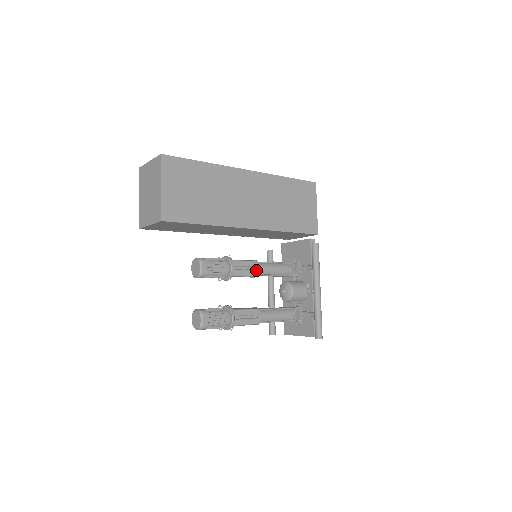
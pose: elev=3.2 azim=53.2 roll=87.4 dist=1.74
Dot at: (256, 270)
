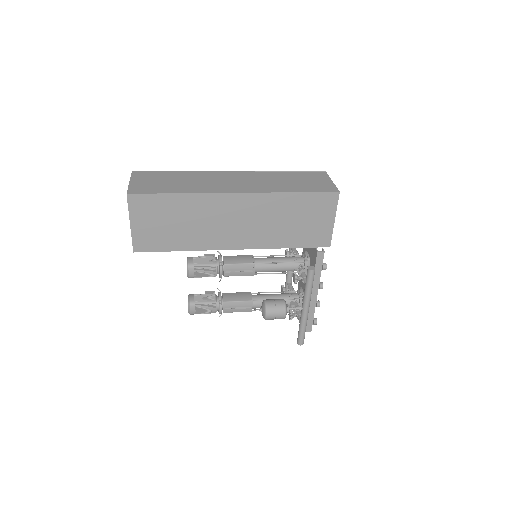
Dot at: (251, 271)
